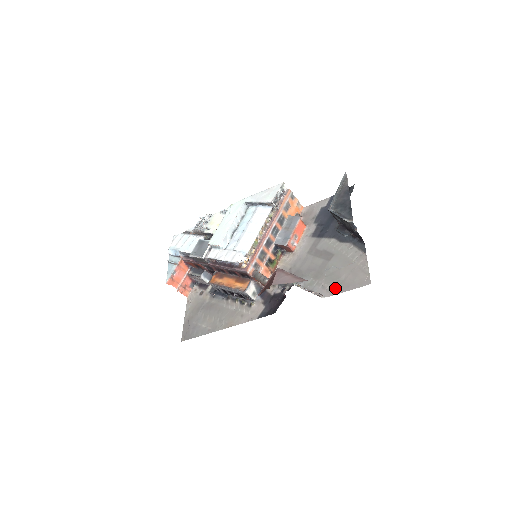
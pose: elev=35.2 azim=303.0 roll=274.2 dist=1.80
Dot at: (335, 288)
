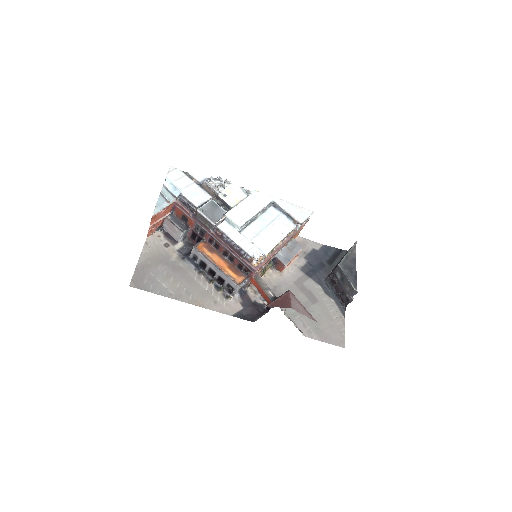
Dot at: (315, 333)
